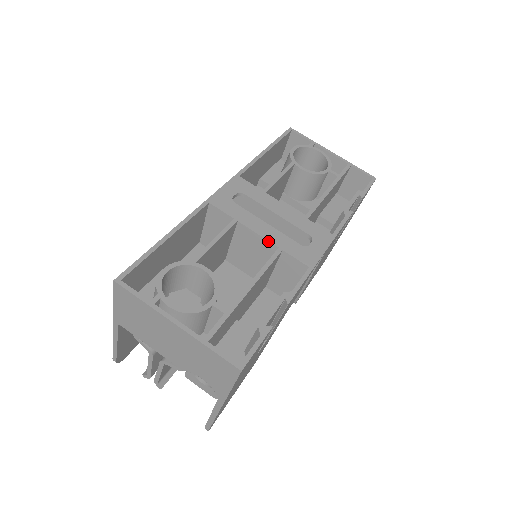
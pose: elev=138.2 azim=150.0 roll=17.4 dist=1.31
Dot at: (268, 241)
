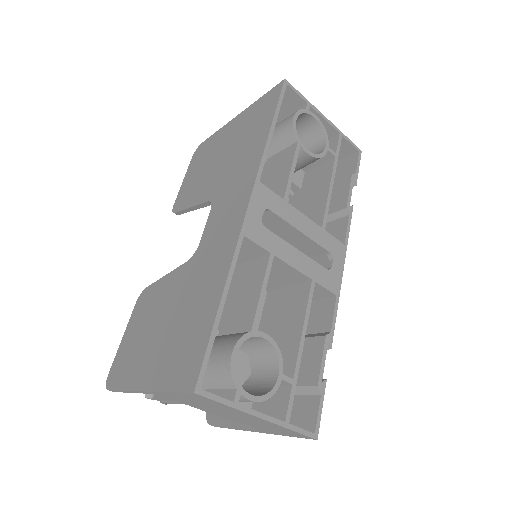
Dot at: (302, 274)
